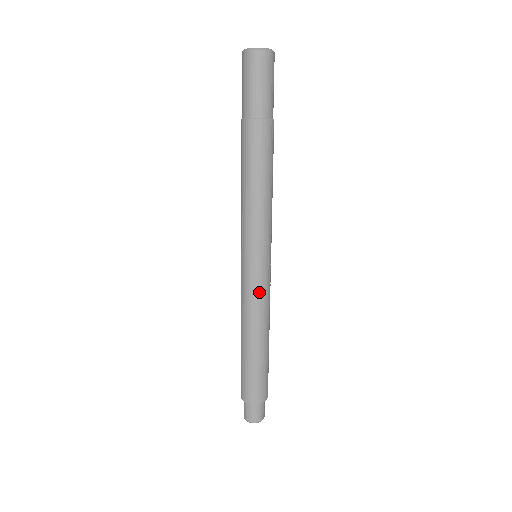
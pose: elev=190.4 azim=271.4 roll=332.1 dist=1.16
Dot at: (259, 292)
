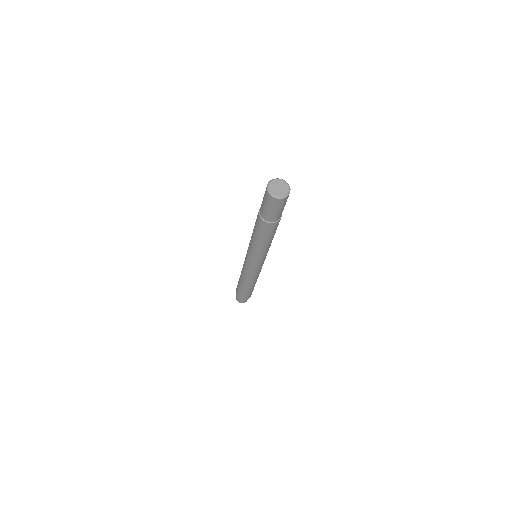
Dot at: (256, 273)
